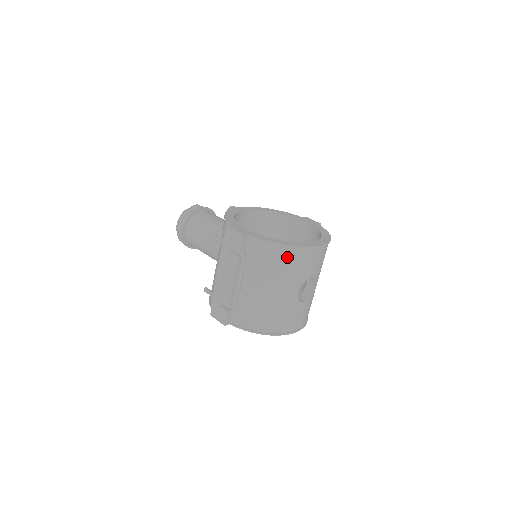
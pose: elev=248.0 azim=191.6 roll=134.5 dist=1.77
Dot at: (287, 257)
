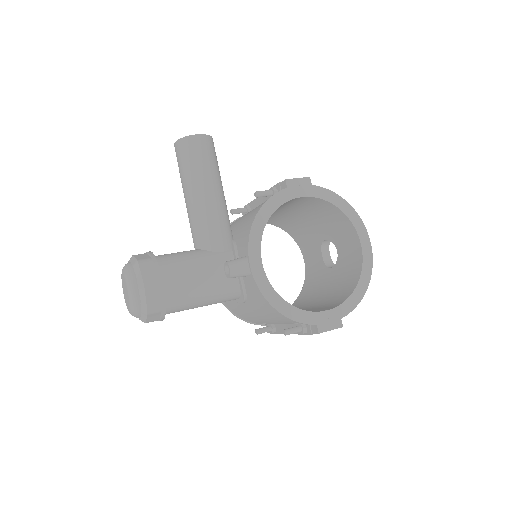
Dot at: occluded
